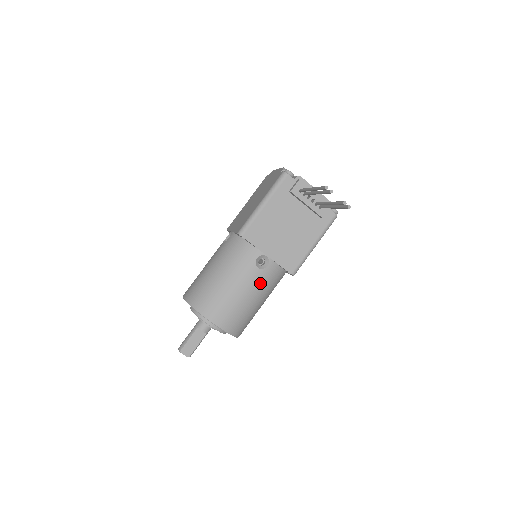
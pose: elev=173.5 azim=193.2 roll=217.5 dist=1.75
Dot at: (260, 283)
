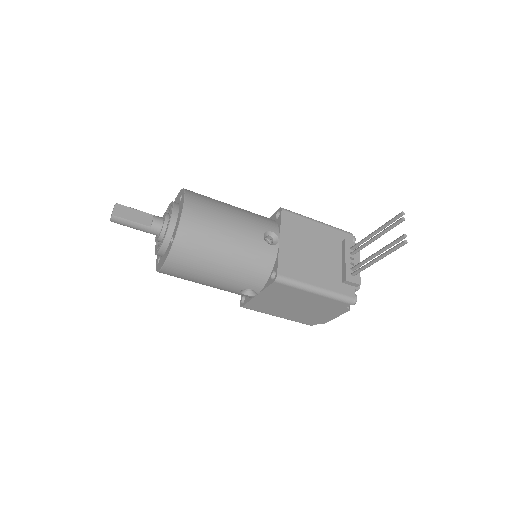
Dot at: (249, 244)
